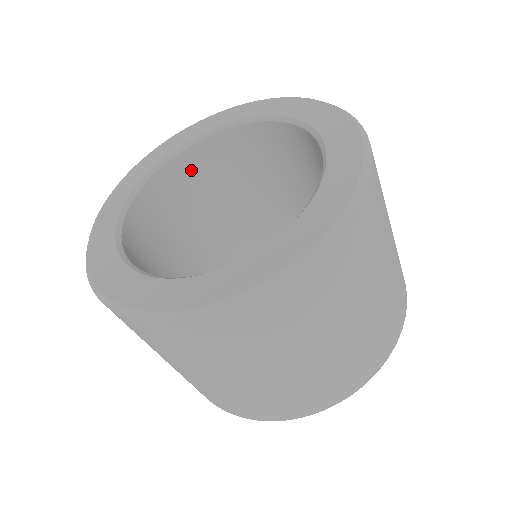
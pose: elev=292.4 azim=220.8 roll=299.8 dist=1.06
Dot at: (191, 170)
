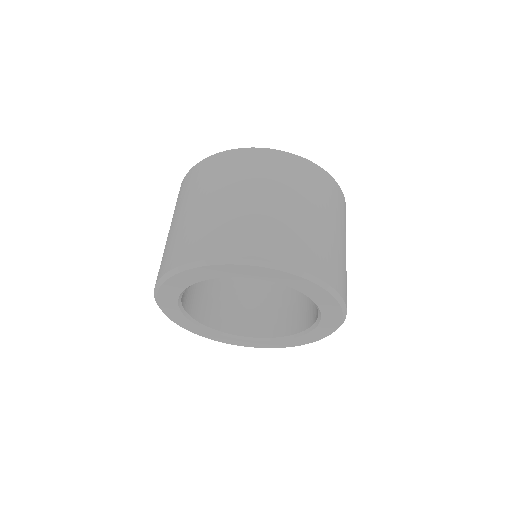
Dot at: occluded
